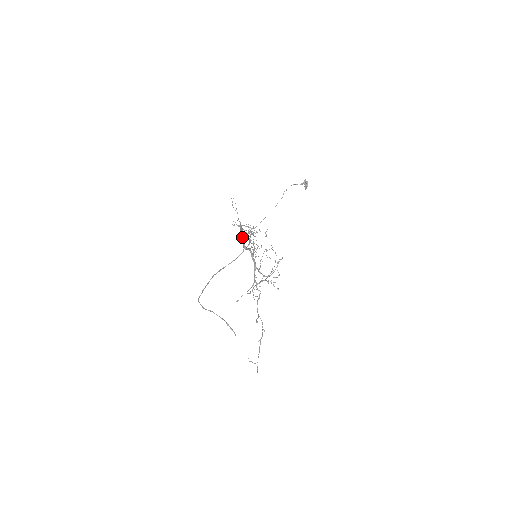
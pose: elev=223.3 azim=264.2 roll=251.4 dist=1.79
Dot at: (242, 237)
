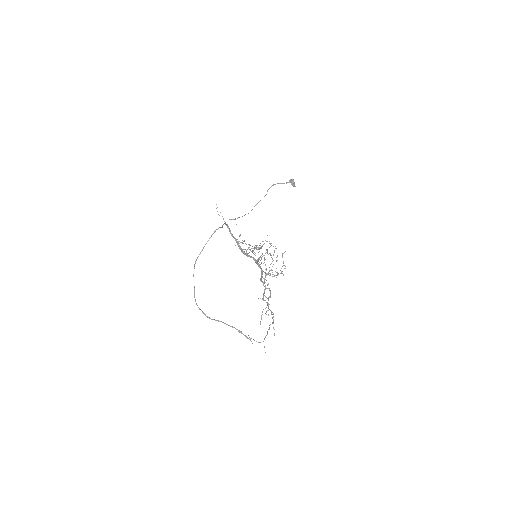
Dot at: (222, 225)
